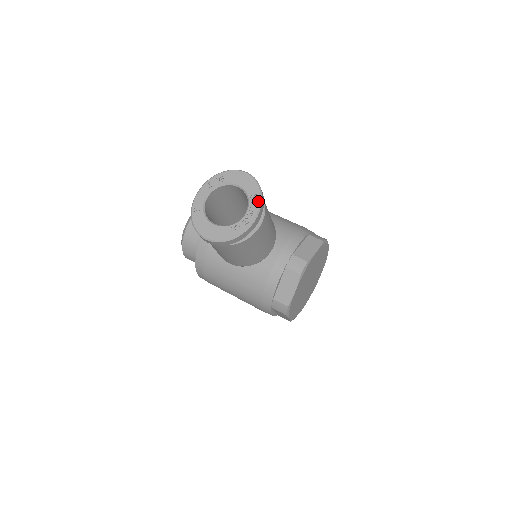
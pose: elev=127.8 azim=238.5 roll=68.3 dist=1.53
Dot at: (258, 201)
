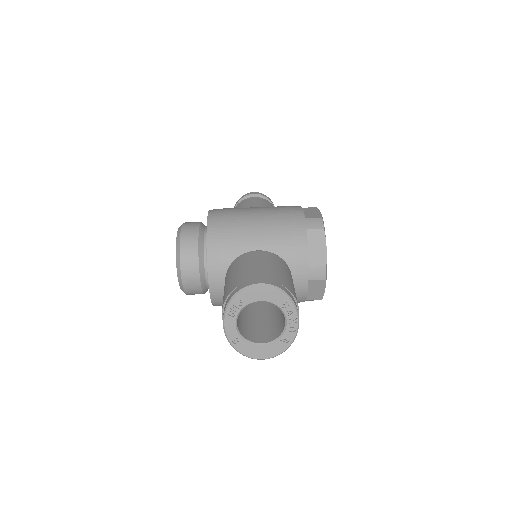
Dot at: (292, 307)
